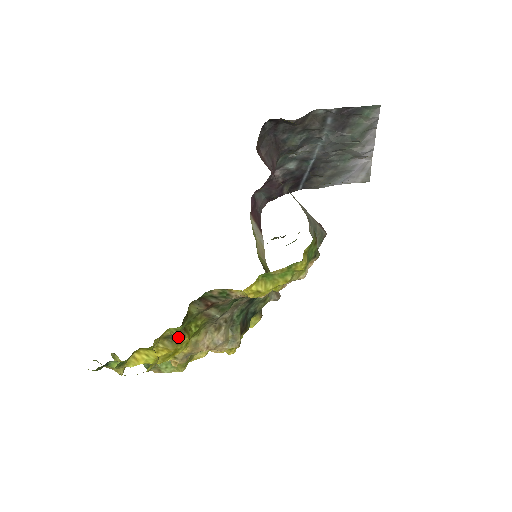
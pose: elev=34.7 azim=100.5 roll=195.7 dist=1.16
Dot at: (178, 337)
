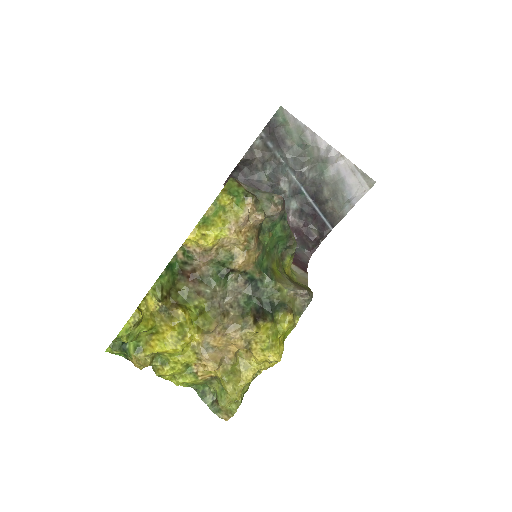
Dot at: (171, 310)
